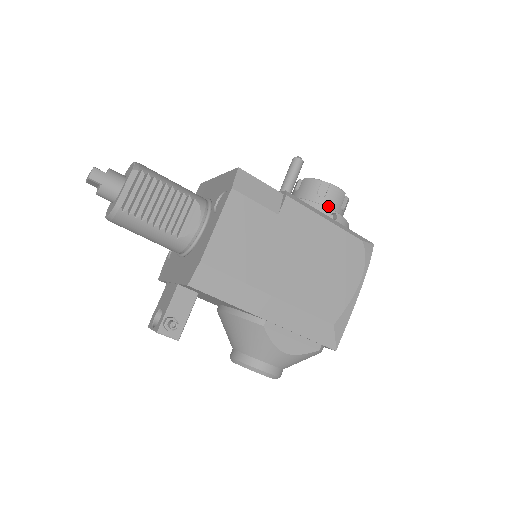
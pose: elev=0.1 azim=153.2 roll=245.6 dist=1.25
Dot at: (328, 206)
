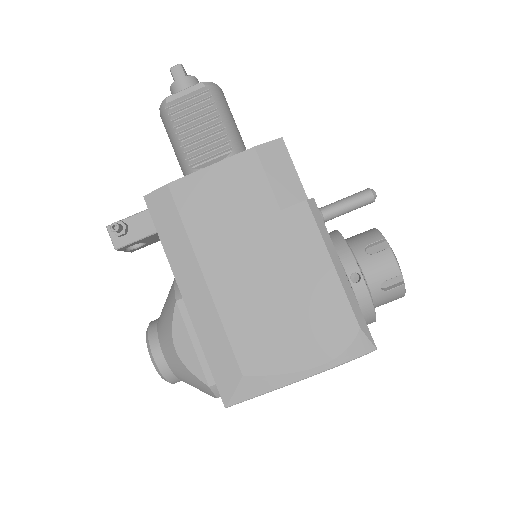
Dot at: (364, 267)
